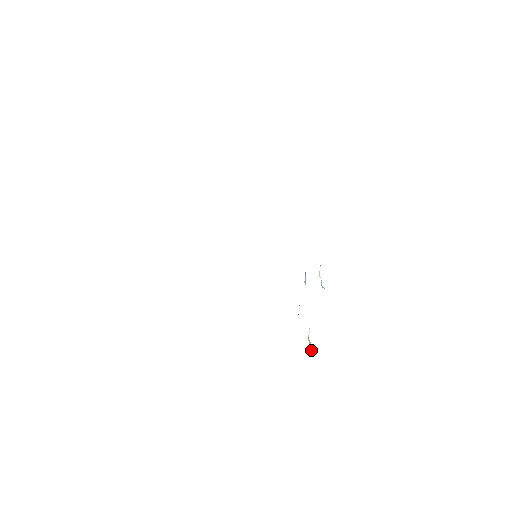
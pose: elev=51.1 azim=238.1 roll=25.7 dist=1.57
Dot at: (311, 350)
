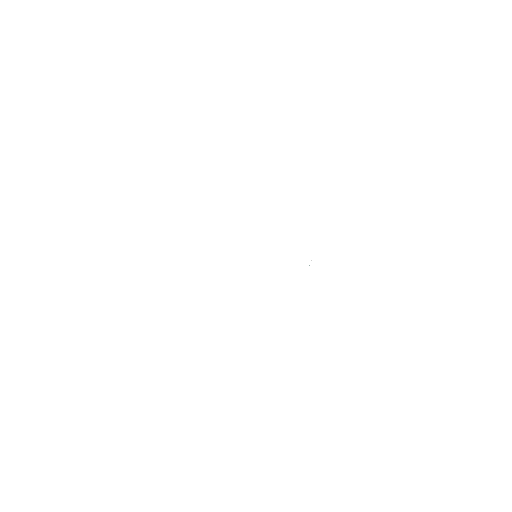
Dot at: occluded
